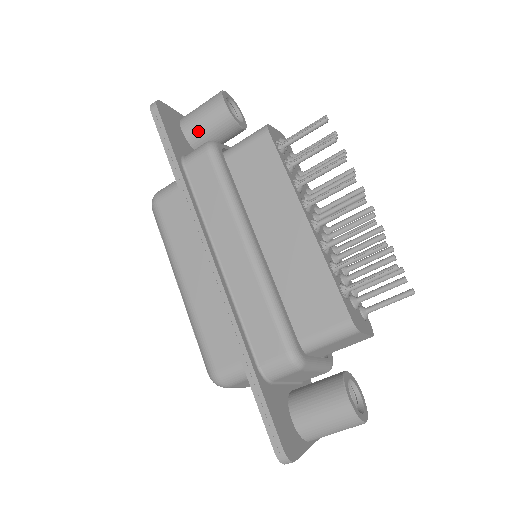
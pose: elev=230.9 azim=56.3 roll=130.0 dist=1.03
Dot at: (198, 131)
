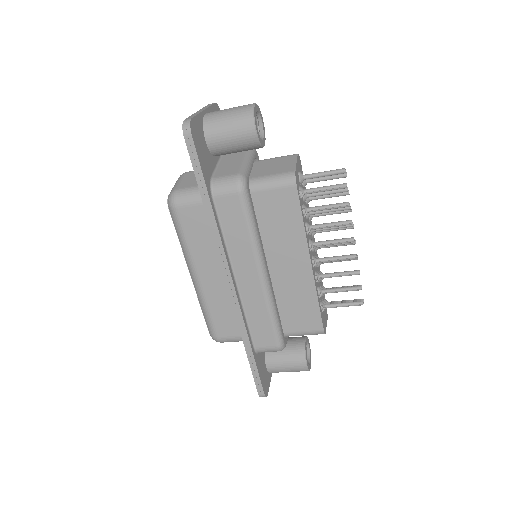
Dot at: (223, 146)
